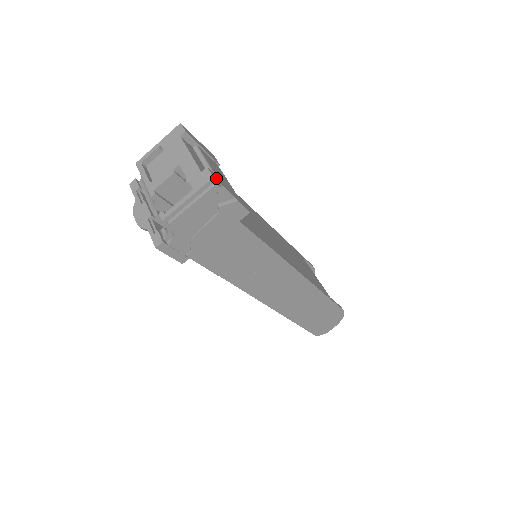
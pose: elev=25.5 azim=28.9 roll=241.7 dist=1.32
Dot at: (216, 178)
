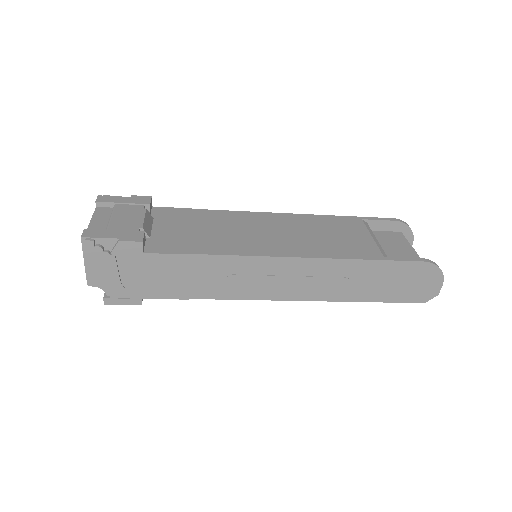
Dot at: (90, 235)
